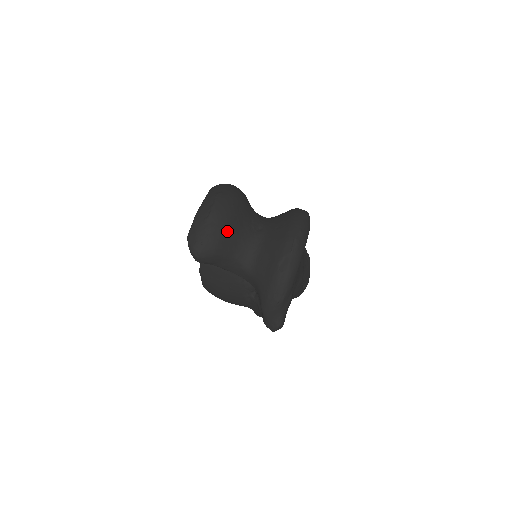
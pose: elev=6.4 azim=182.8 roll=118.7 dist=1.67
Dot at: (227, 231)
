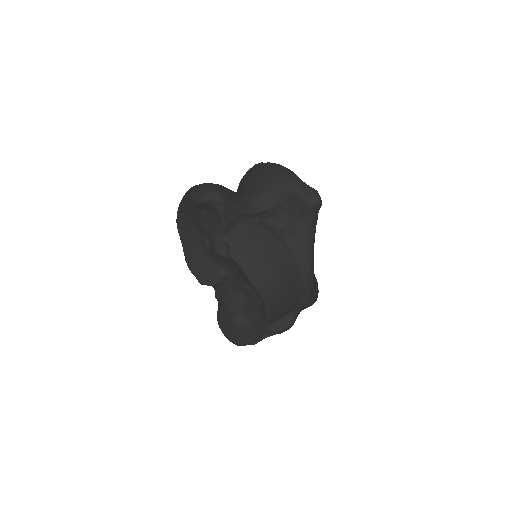
Dot at: occluded
